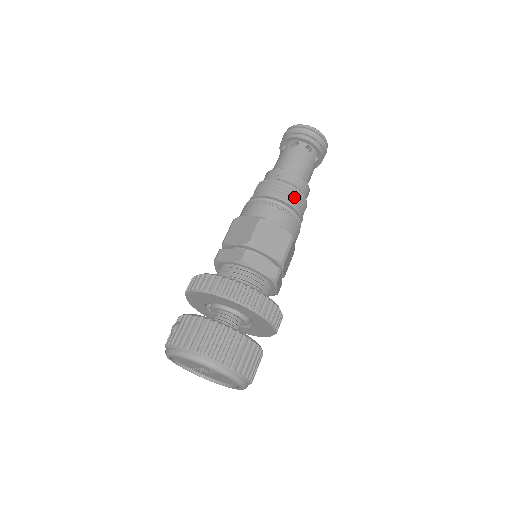
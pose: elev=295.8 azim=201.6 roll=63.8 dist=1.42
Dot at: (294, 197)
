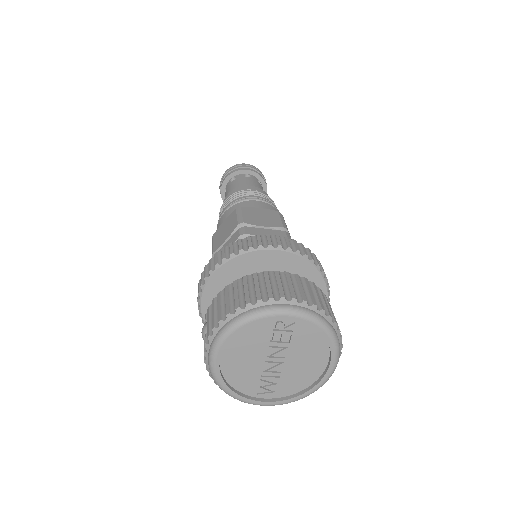
Dot at: (258, 195)
